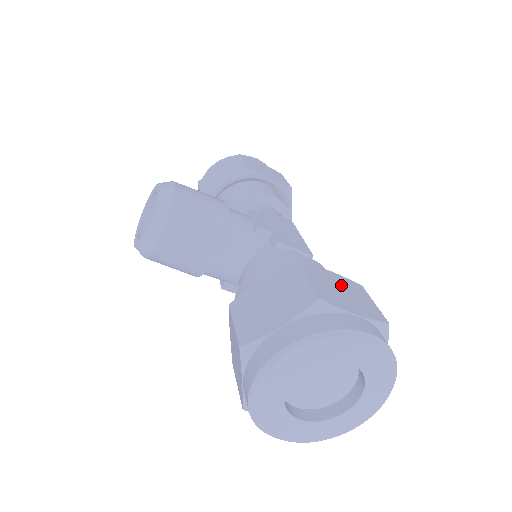
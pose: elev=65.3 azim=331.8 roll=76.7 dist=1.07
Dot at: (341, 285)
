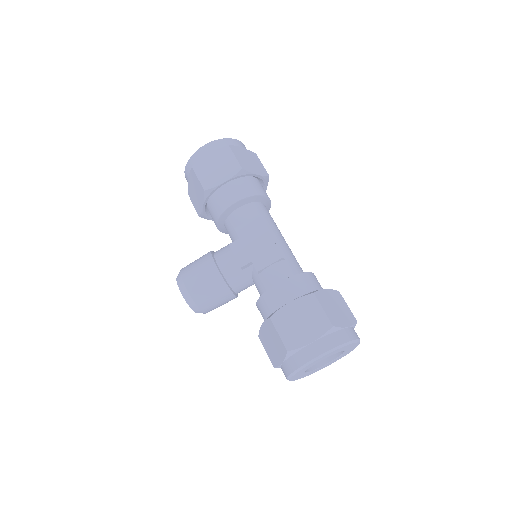
Dot at: (299, 314)
